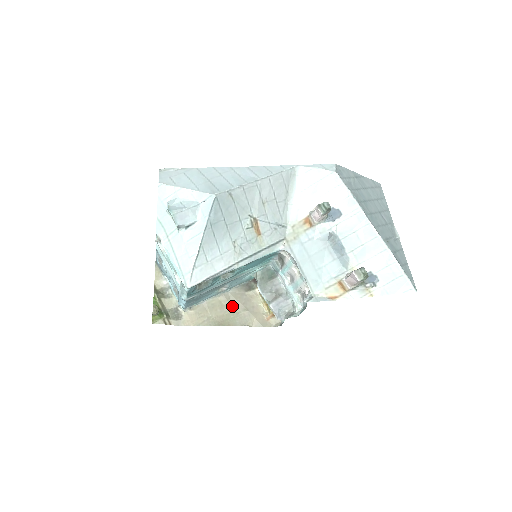
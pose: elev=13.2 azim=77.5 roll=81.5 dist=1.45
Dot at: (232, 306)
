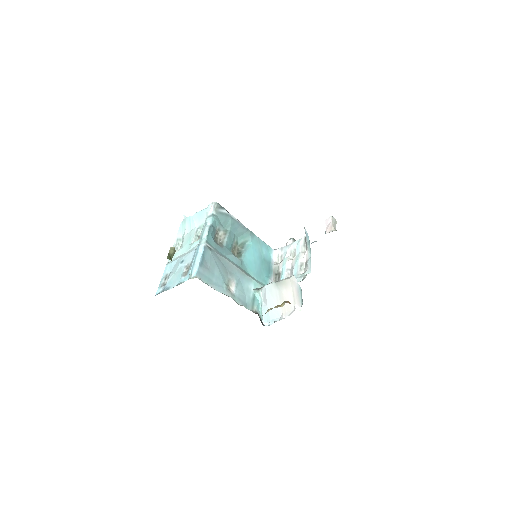
Dot at: occluded
